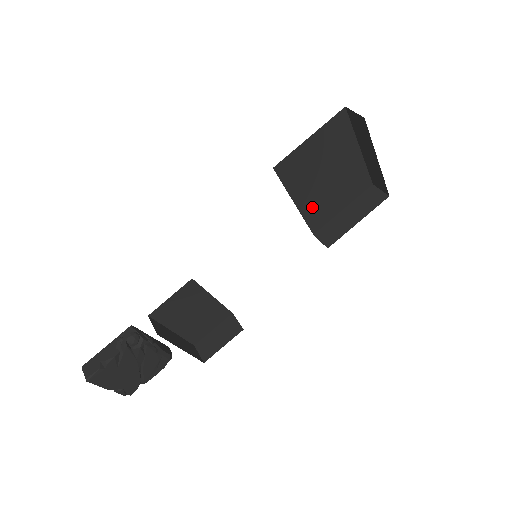
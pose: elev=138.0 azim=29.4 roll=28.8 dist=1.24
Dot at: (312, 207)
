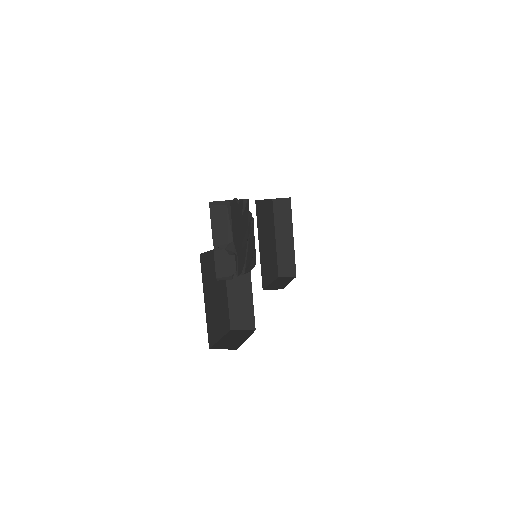
Dot at: (263, 260)
